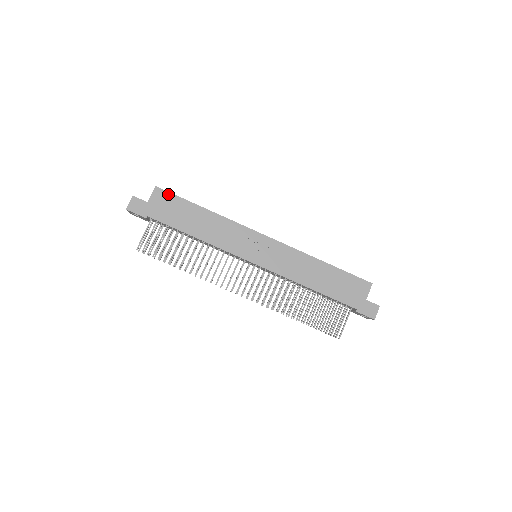
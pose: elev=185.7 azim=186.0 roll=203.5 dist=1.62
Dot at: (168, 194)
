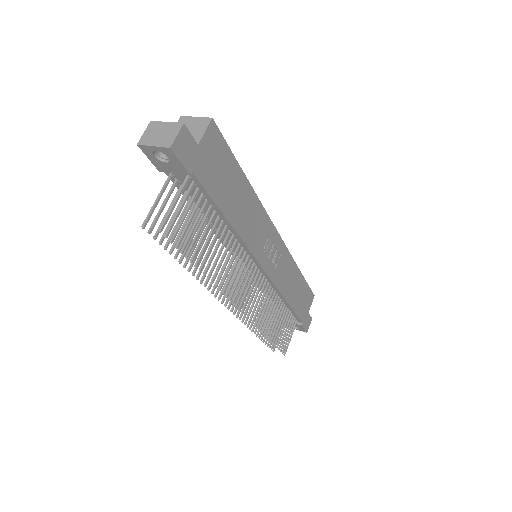
Dot at: (222, 140)
